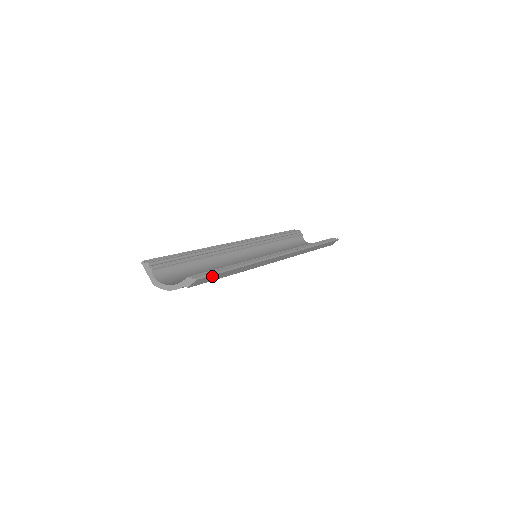
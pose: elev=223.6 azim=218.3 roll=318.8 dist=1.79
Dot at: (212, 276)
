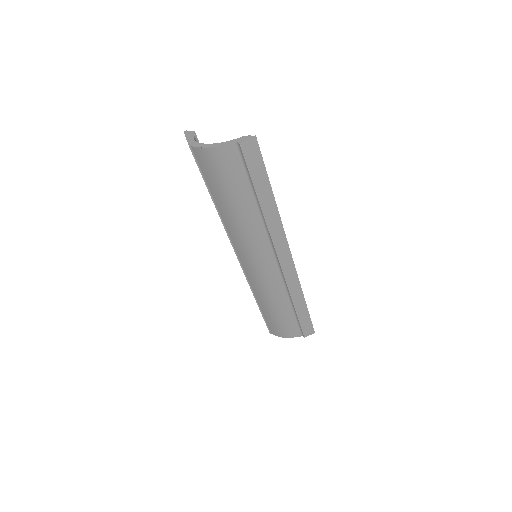
Dot at: (260, 162)
